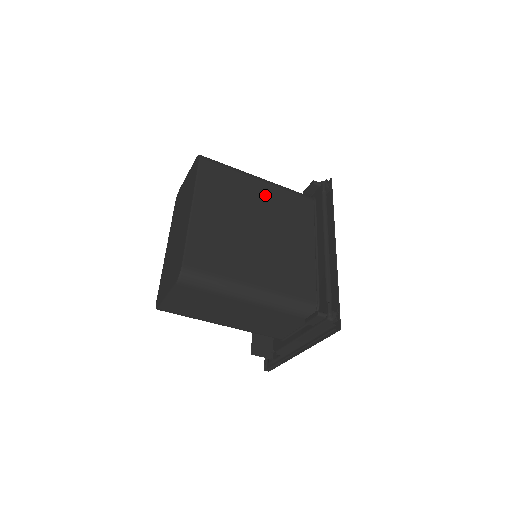
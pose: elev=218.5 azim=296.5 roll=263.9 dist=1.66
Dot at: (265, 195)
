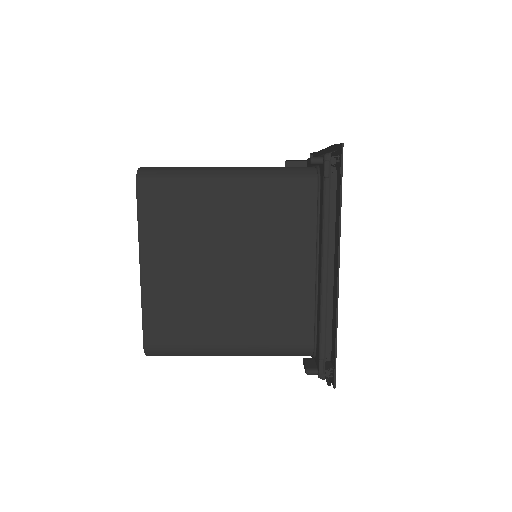
Dot at: (237, 207)
